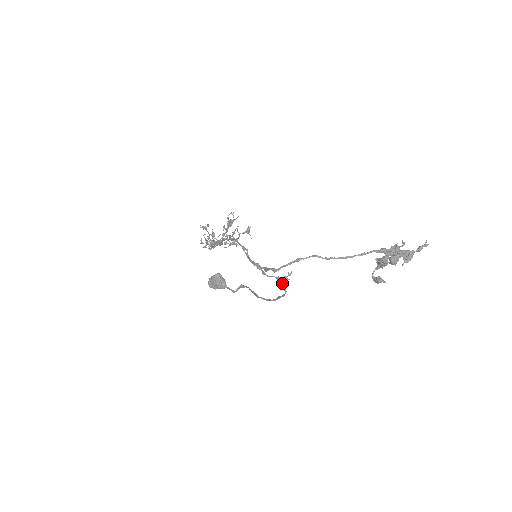
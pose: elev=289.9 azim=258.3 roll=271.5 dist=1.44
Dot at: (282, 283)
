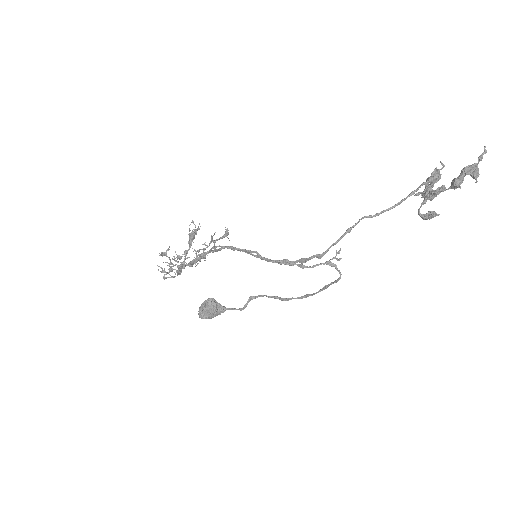
Dot at: (336, 266)
